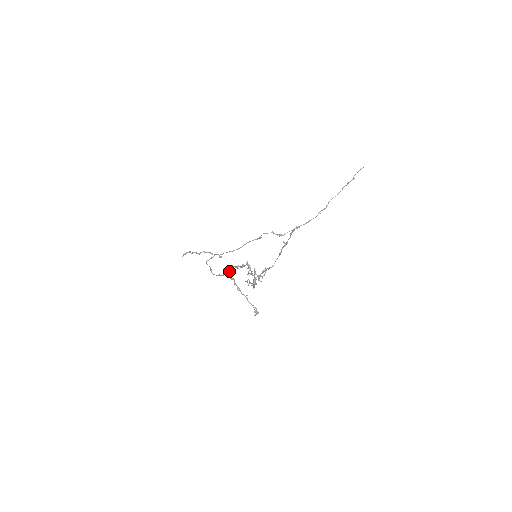
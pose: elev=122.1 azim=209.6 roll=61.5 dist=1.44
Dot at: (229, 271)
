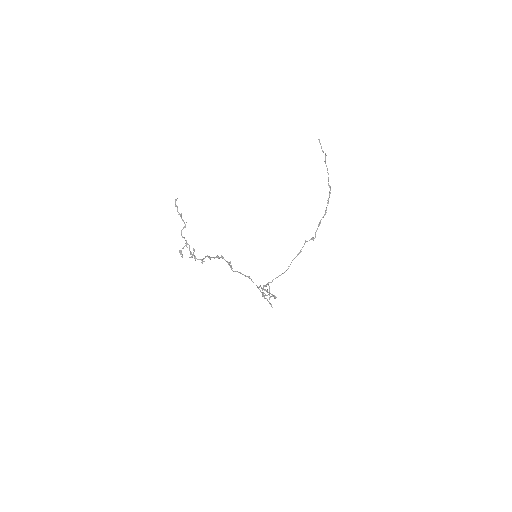
Dot at: occluded
